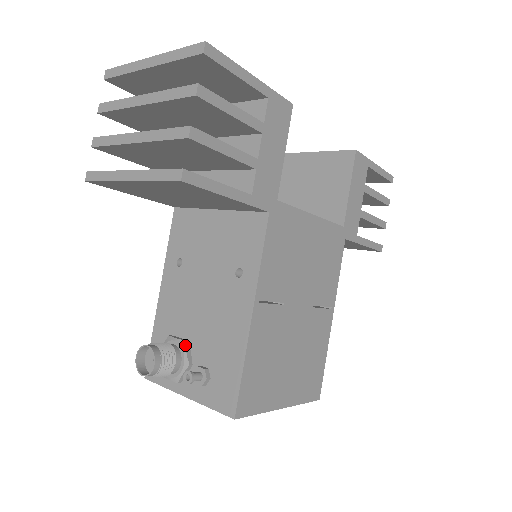
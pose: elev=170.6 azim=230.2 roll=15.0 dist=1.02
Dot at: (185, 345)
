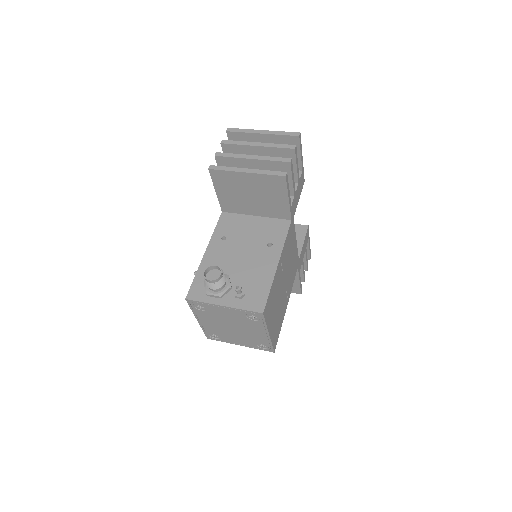
Dot at: (229, 277)
